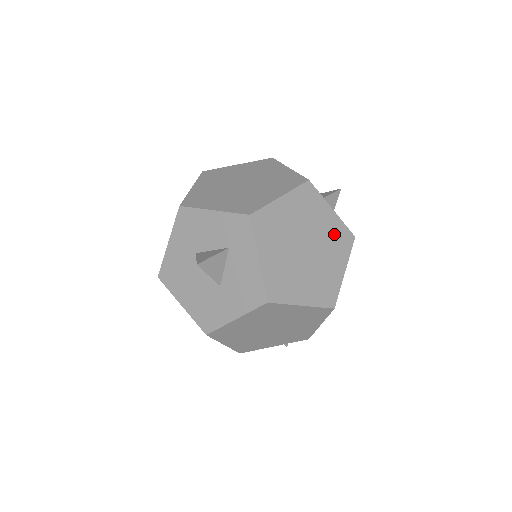
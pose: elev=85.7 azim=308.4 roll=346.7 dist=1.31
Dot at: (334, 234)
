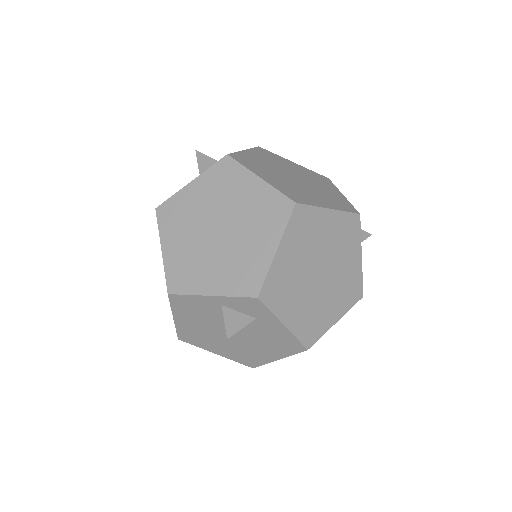
Dot at: (334, 197)
